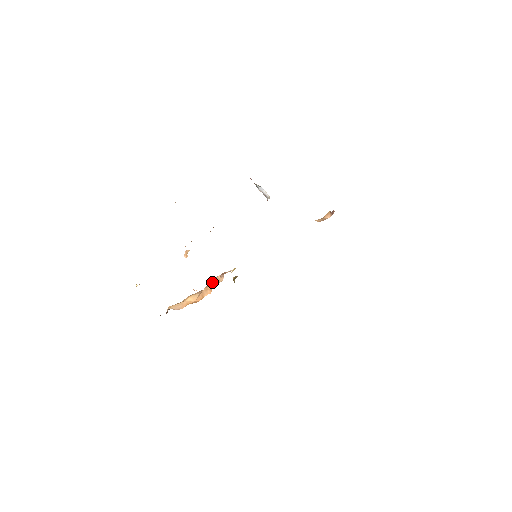
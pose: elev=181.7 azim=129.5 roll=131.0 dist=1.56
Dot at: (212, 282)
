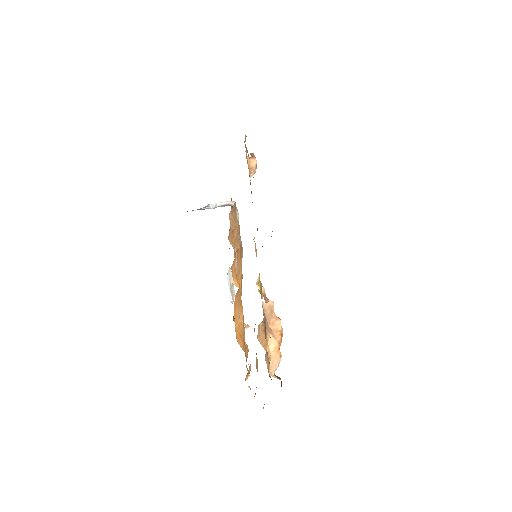
Dot at: (267, 315)
